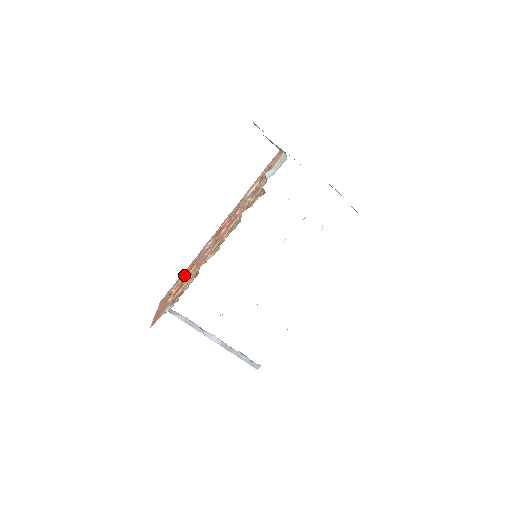
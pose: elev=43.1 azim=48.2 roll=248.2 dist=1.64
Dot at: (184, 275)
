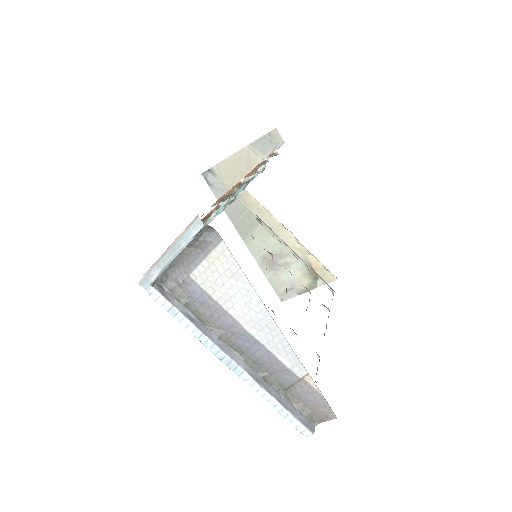
Dot at: occluded
